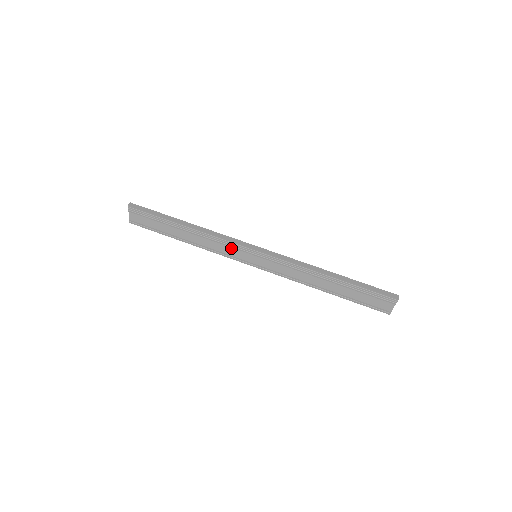
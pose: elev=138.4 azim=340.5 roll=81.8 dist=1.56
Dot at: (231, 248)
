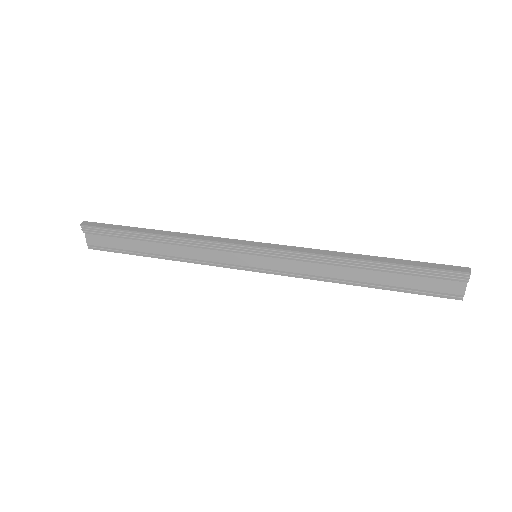
Dot at: (221, 252)
